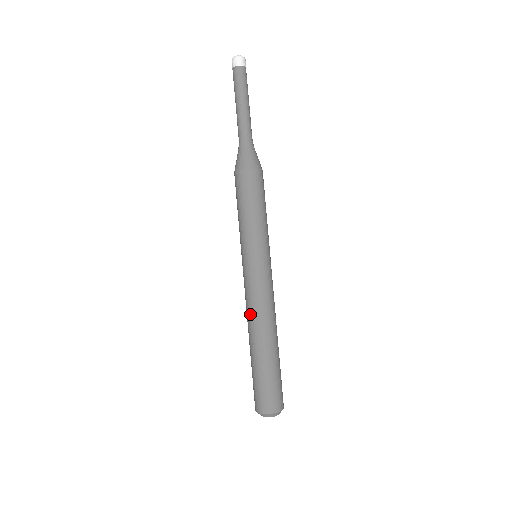
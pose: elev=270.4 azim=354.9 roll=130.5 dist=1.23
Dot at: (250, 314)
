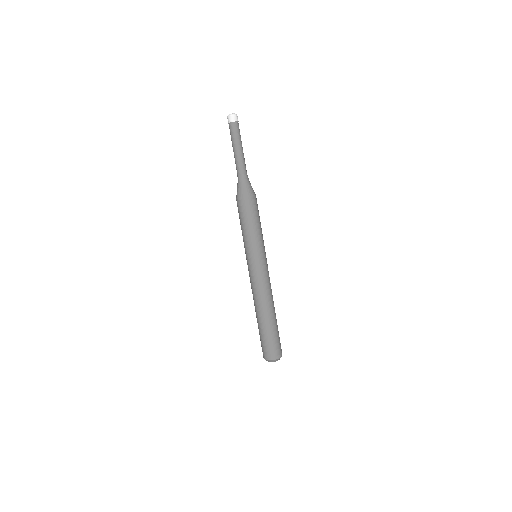
Dot at: (264, 296)
